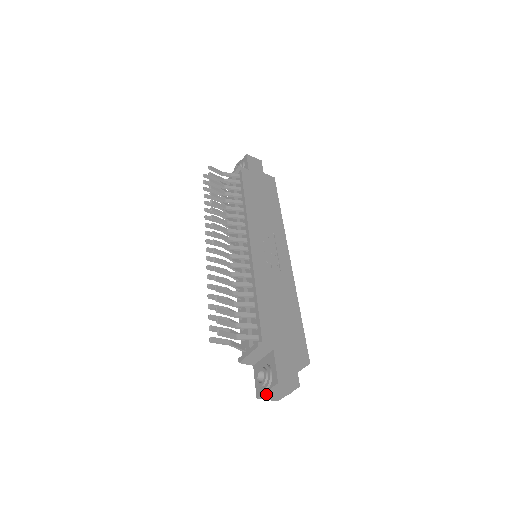
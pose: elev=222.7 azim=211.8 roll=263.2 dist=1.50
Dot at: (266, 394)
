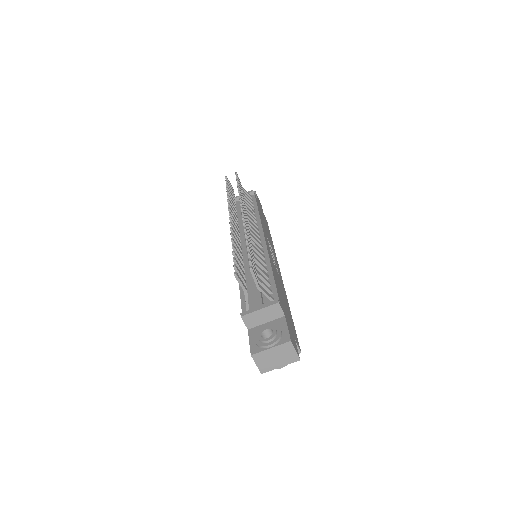
Dot at: (264, 353)
